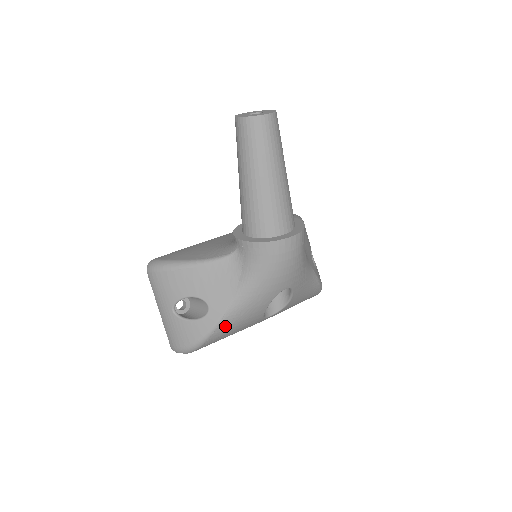
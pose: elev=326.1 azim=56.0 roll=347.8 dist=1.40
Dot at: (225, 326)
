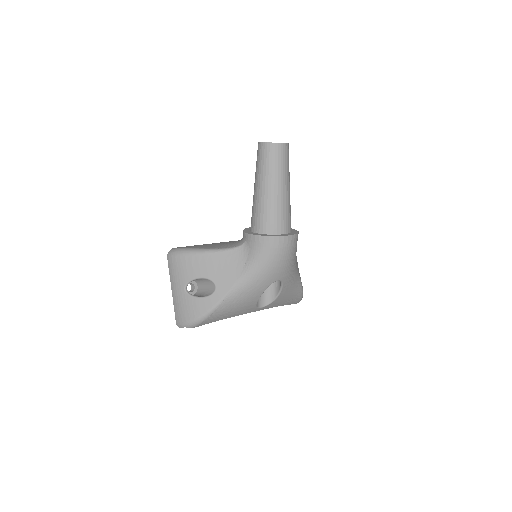
Dot at: (226, 305)
